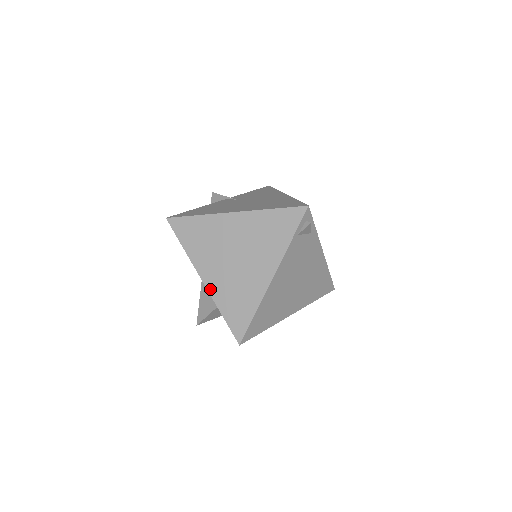
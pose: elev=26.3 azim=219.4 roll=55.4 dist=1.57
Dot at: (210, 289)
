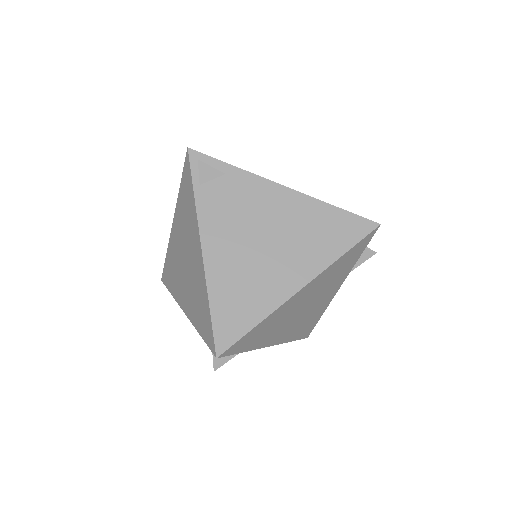
Dot at: (188, 315)
